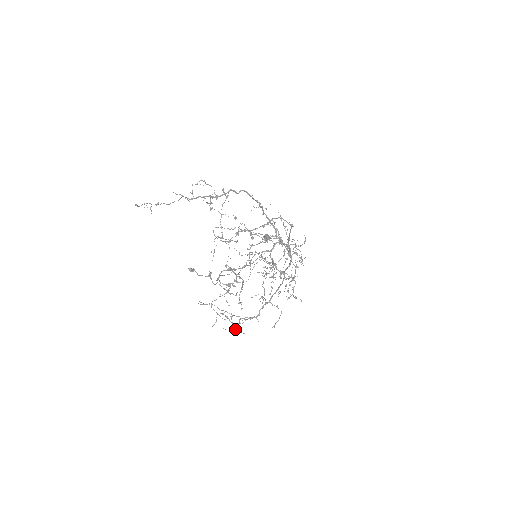
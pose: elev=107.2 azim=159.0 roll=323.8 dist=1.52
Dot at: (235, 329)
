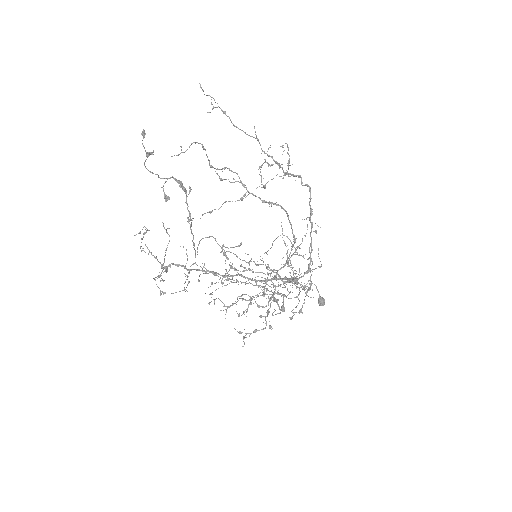
Dot at: (157, 276)
